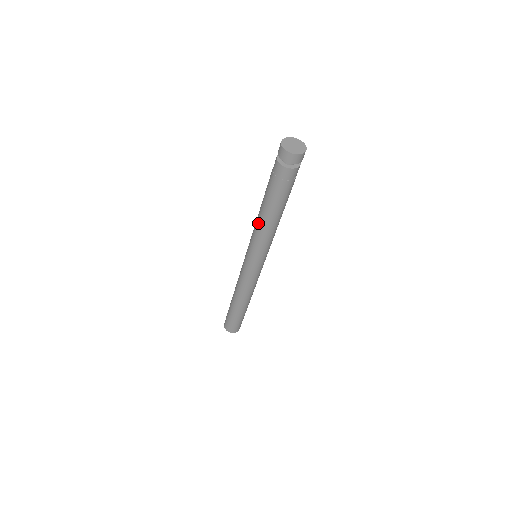
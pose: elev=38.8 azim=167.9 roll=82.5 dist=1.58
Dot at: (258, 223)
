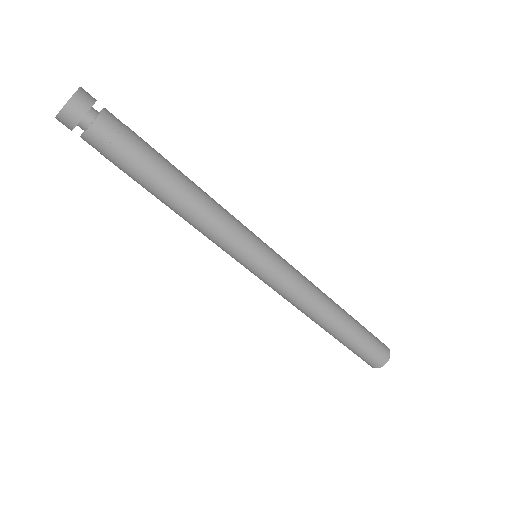
Dot at: (192, 217)
